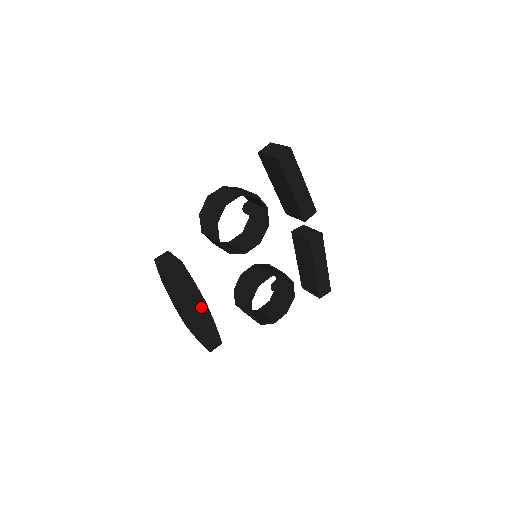
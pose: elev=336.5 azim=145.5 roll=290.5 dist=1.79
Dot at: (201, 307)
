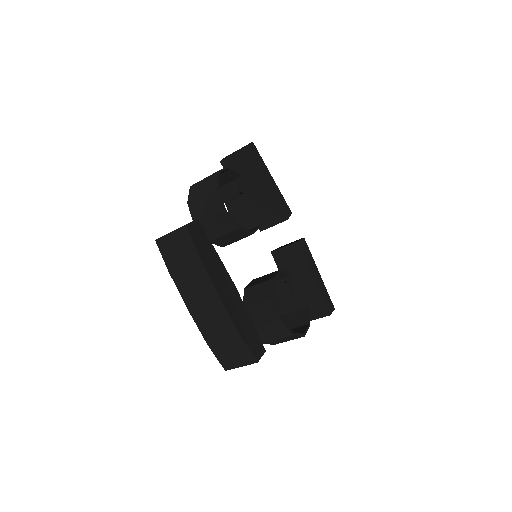
Dot at: (230, 289)
